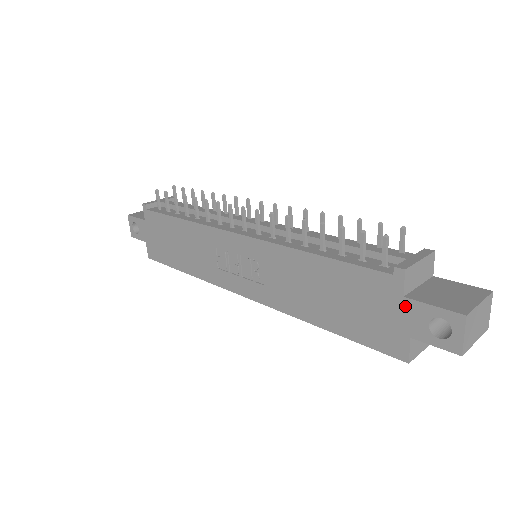
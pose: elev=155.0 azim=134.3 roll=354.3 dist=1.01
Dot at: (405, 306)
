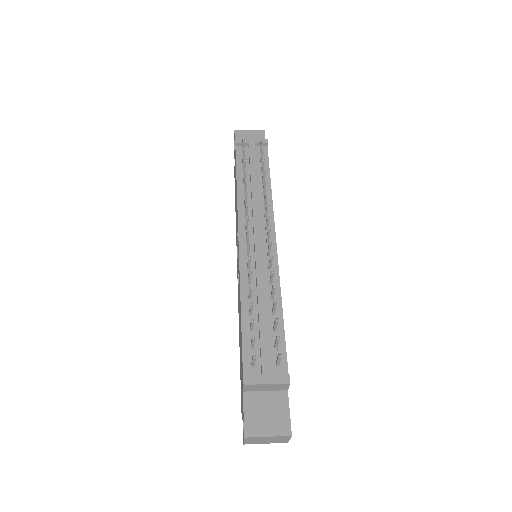
Dot at: (243, 395)
